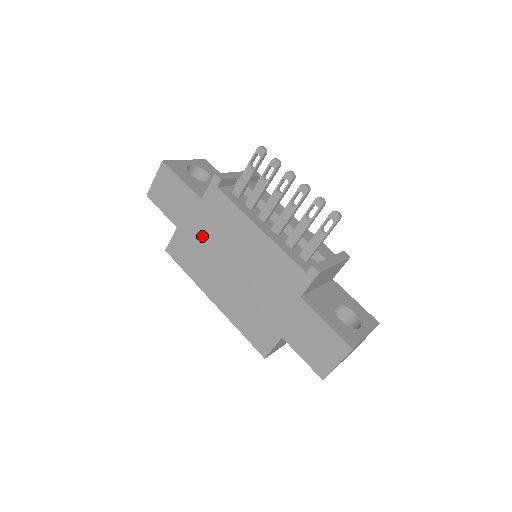
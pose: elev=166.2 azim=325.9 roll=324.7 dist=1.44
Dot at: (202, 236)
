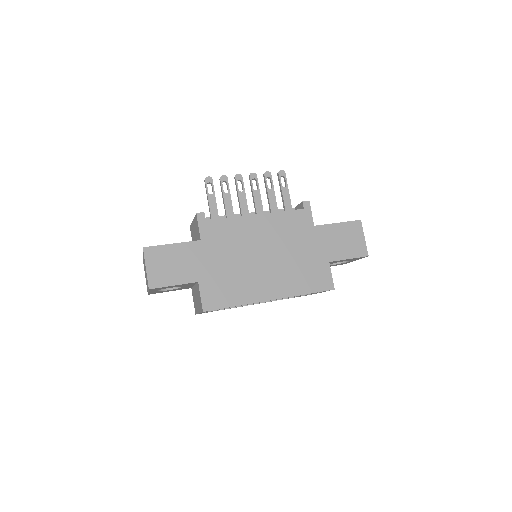
Dot at: (223, 264)
